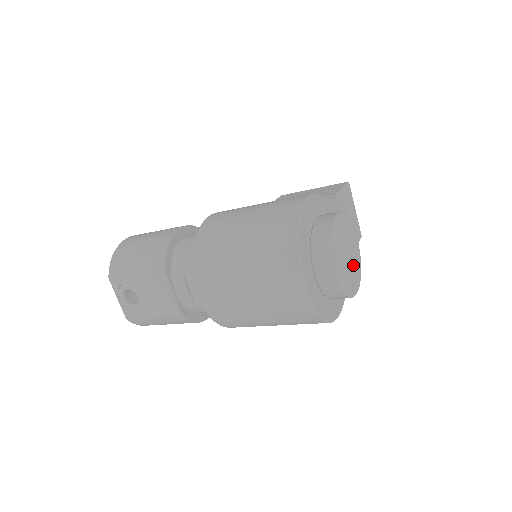
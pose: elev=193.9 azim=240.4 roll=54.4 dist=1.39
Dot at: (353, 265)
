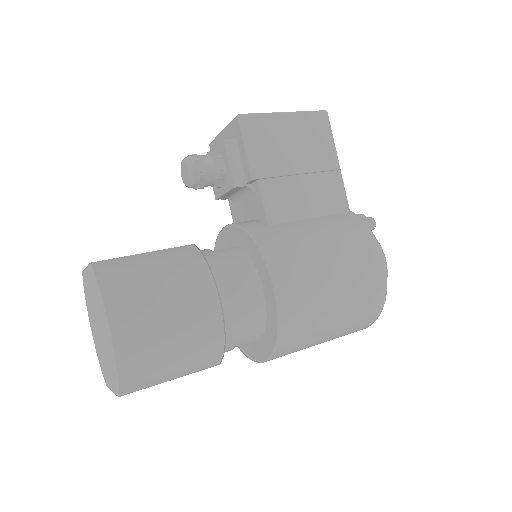
Dot at: occluded
